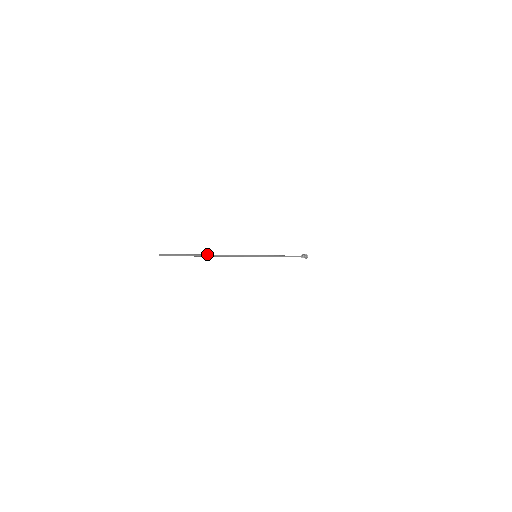
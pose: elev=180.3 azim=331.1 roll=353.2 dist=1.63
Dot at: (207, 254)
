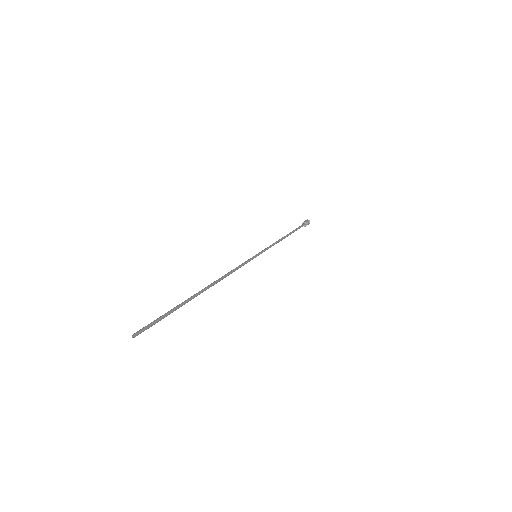
Dot at: occluded
